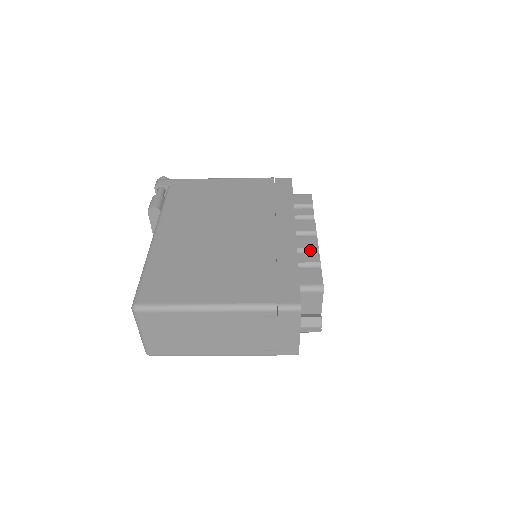
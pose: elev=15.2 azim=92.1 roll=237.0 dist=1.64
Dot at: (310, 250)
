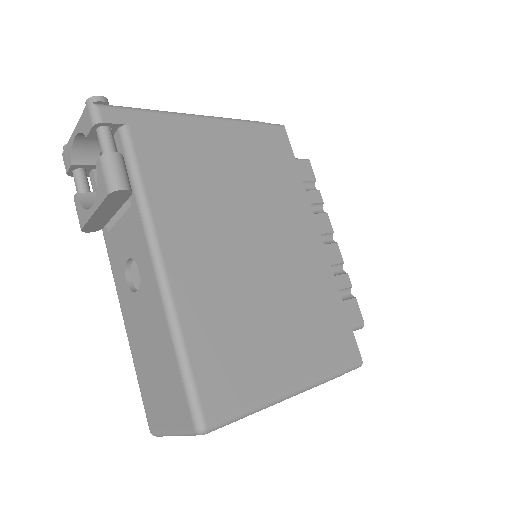
Dot at: (336, 266)
